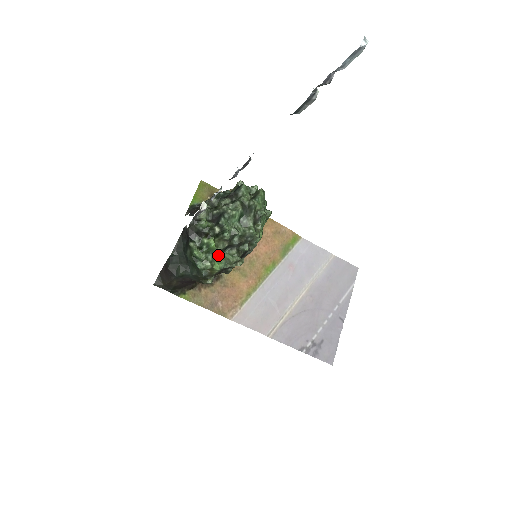
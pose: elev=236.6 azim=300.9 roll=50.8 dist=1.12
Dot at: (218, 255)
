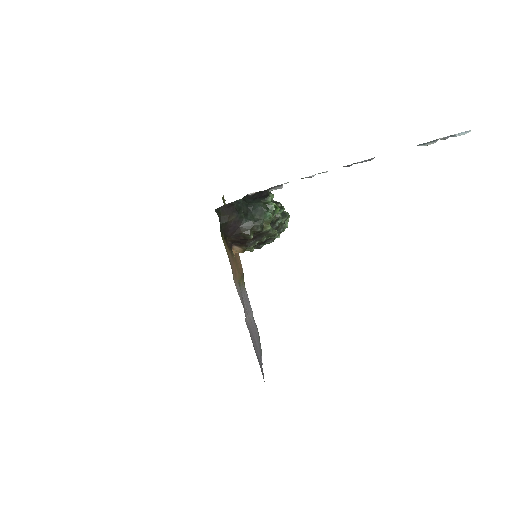
Dot at: occluded
